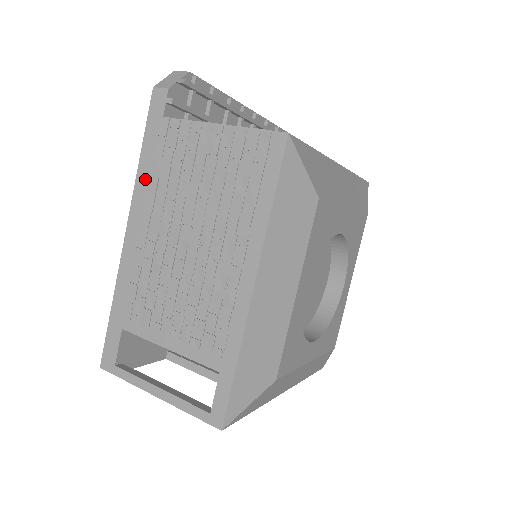
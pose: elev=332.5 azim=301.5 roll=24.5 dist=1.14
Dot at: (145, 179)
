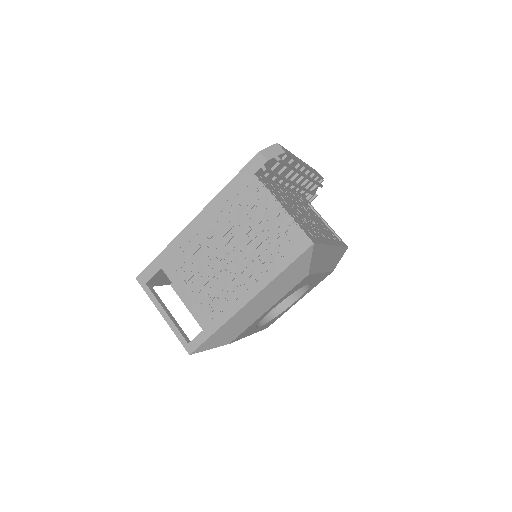
Dot at: (223, 199)
